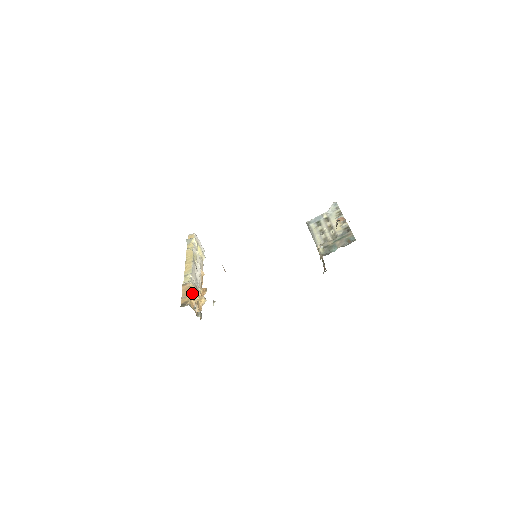
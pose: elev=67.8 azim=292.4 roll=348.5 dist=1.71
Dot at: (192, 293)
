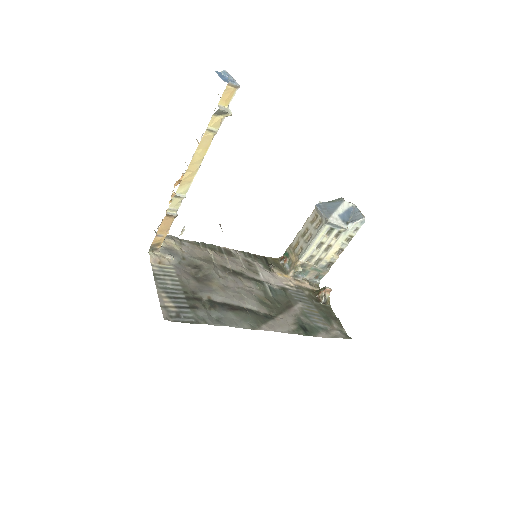
Dot at: (170, 224)
